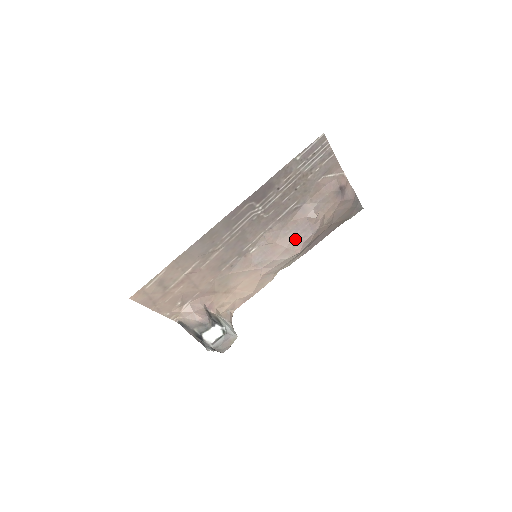
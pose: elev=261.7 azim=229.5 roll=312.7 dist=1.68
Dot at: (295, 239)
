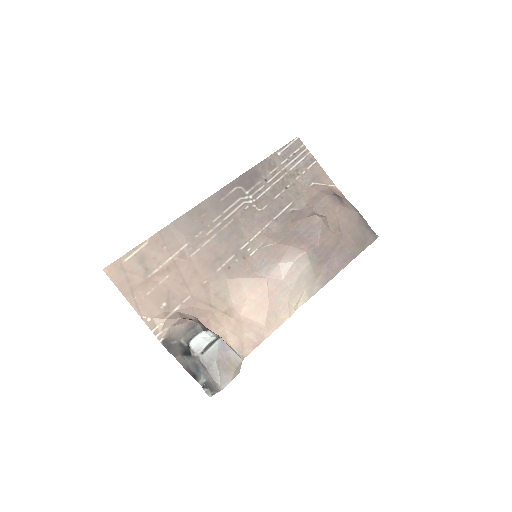
Dot at: (298, 239)
